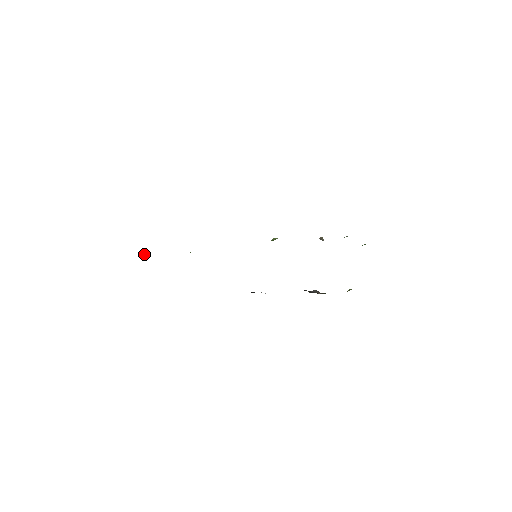
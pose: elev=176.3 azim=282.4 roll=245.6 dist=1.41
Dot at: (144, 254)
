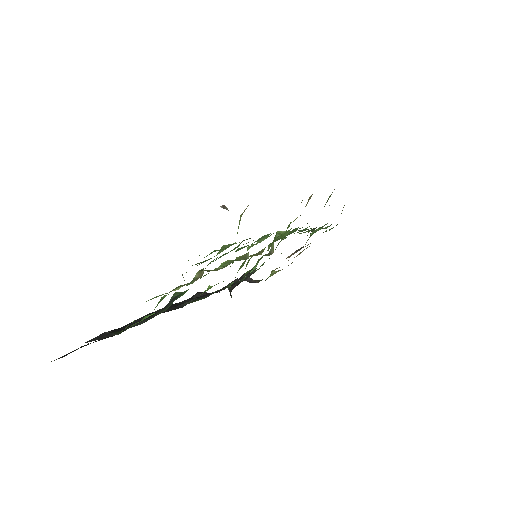
Dot at: (179, 288)
